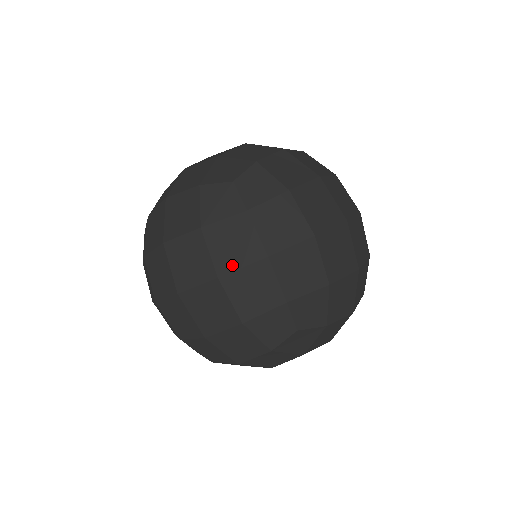
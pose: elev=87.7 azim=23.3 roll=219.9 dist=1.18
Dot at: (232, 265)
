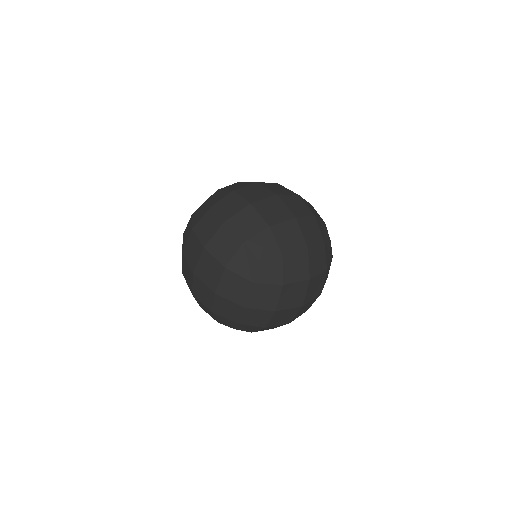
Dot at: occluded
